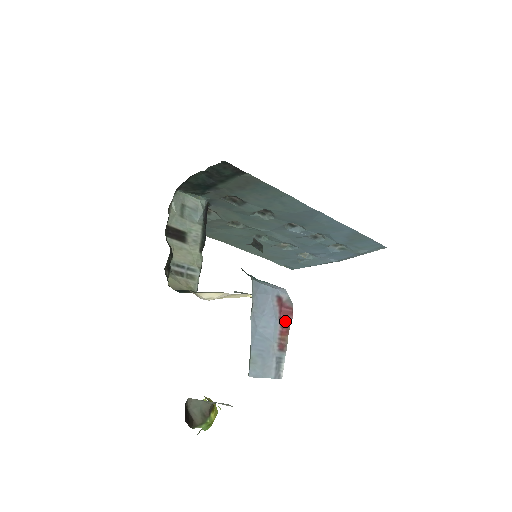
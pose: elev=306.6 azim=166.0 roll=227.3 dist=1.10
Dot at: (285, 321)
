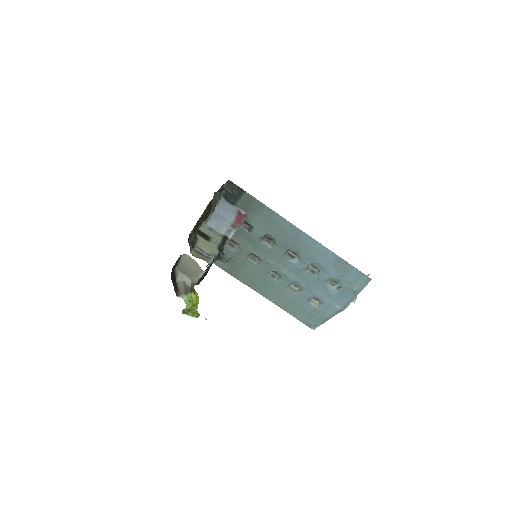
Dot at: (240, 219)
